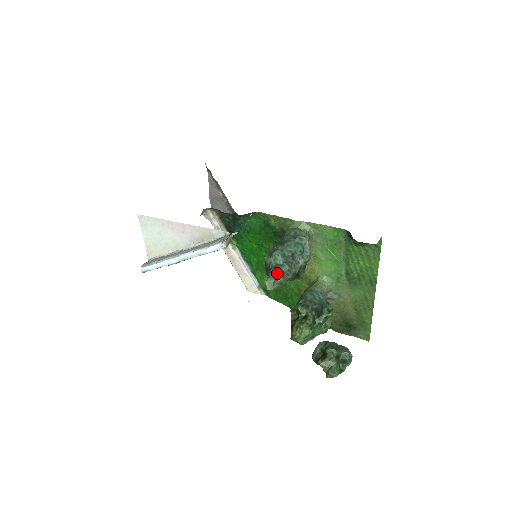
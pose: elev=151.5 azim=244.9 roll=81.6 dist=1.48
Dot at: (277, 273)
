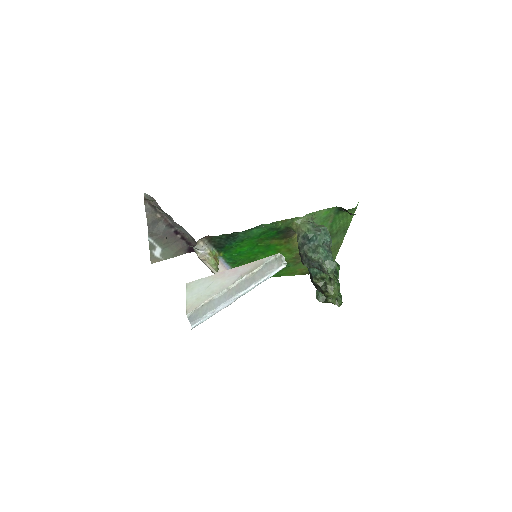
Dot at: (332, 263)
